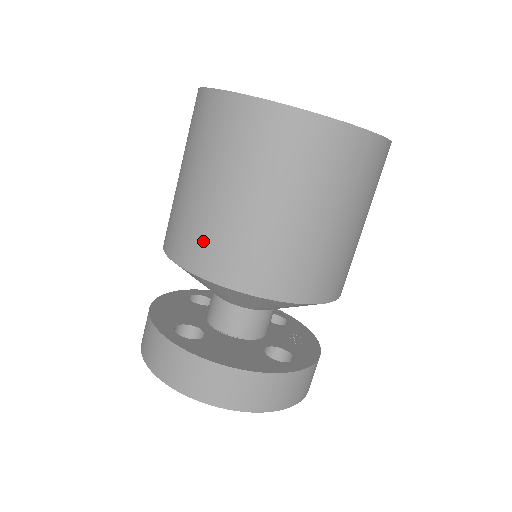
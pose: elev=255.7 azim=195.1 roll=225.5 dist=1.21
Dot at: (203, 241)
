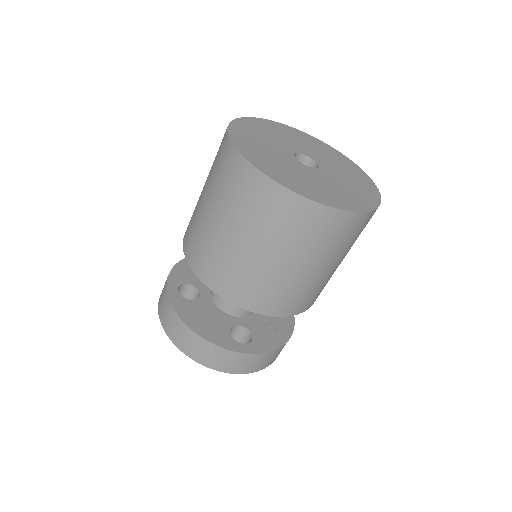
Dot at: (194, 239)
